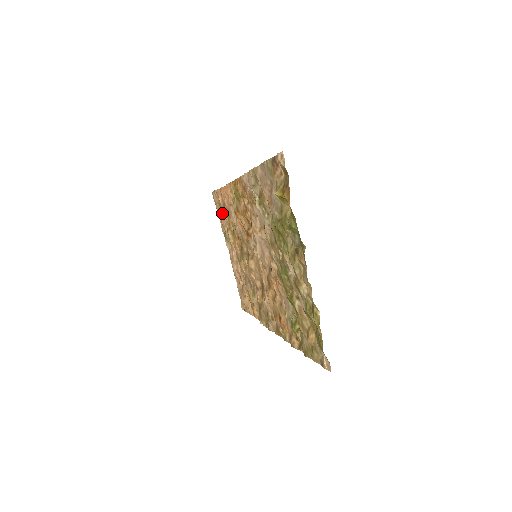
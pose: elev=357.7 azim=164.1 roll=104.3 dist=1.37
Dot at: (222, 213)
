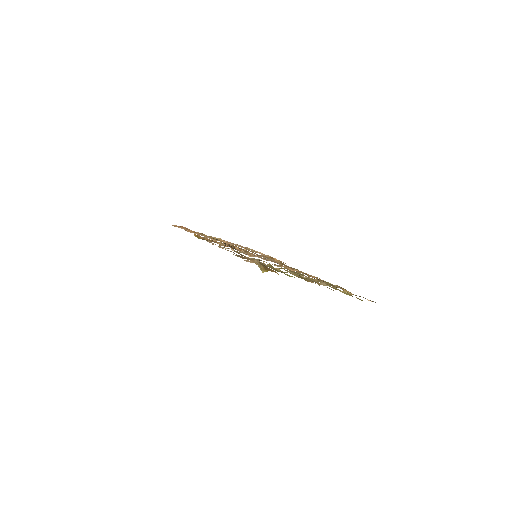
Dot at: occluded
